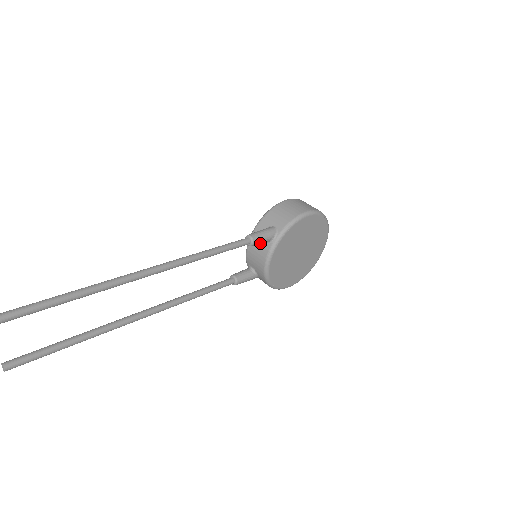
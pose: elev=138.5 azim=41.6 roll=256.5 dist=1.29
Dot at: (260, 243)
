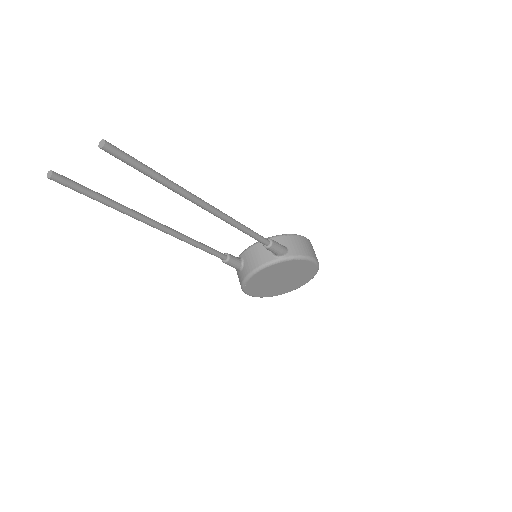
Dot at: (272, 251)
